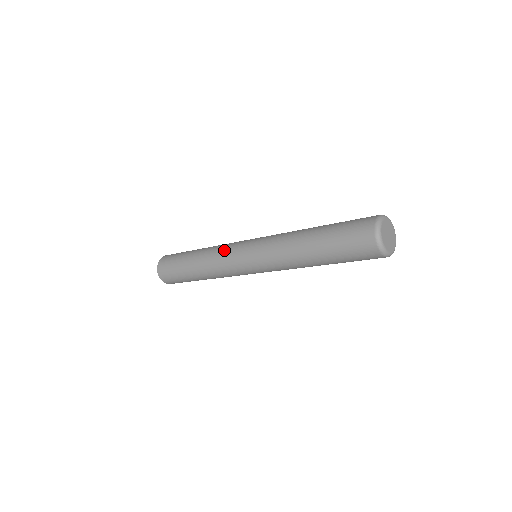
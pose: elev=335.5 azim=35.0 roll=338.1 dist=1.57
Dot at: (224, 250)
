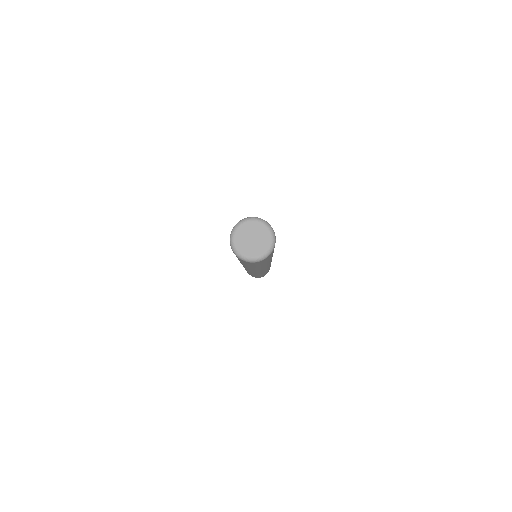
Dot at: occluded
